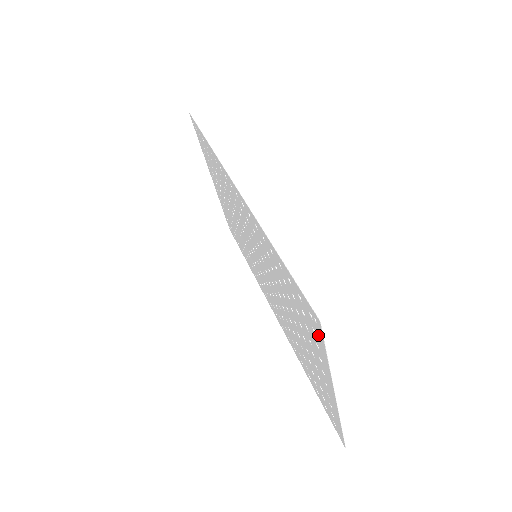
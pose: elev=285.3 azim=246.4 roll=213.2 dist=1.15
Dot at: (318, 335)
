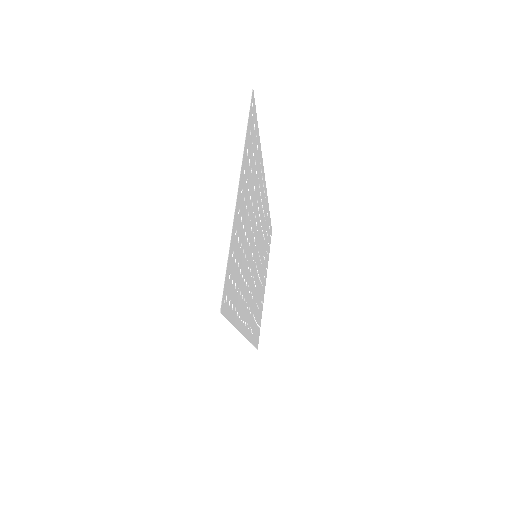
Dot at: (250, 122)
